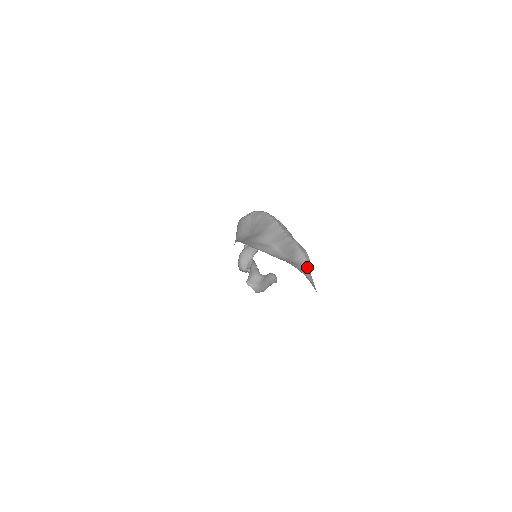
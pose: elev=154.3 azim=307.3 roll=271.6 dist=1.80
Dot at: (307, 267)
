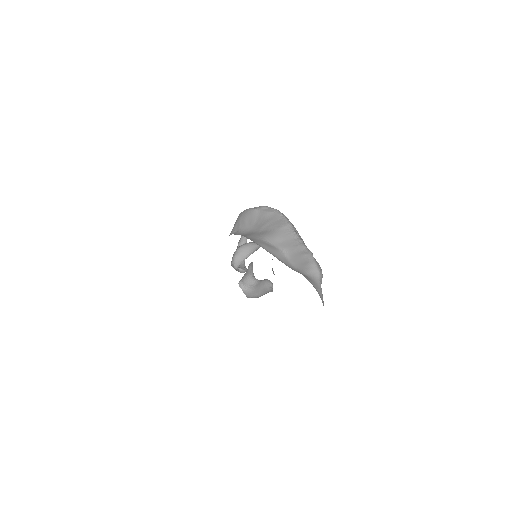
Dot at: (320, 285)
